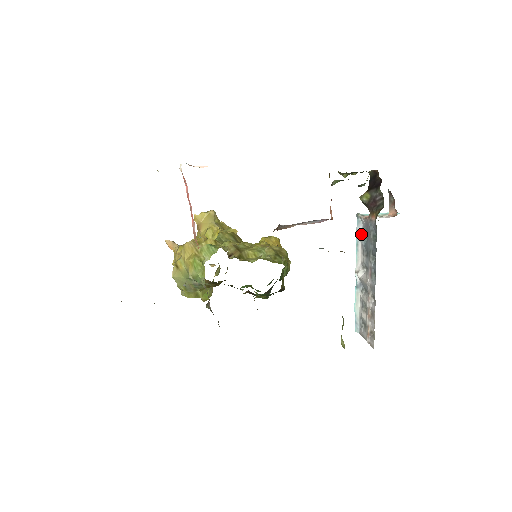
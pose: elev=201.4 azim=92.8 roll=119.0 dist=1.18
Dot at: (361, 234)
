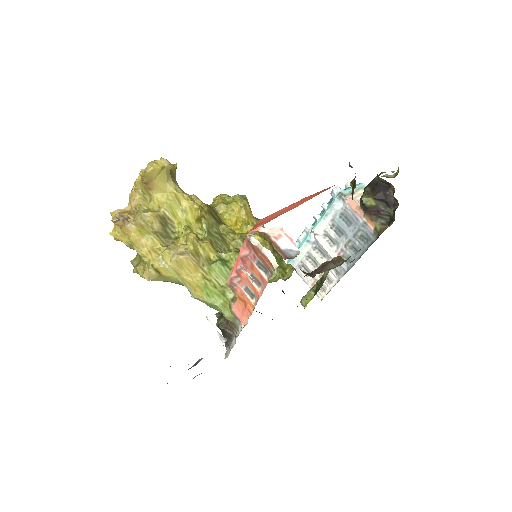
Dot at: (337, 212)
